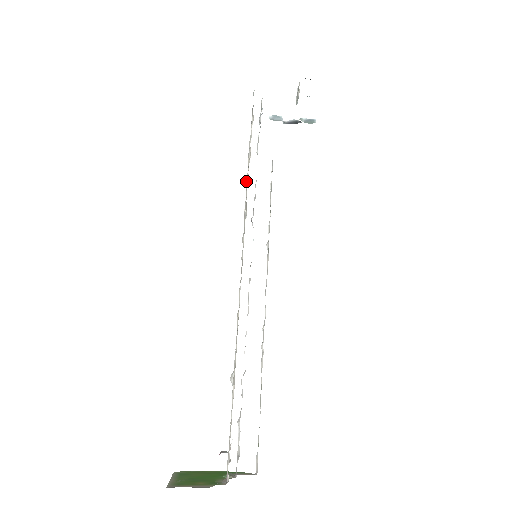
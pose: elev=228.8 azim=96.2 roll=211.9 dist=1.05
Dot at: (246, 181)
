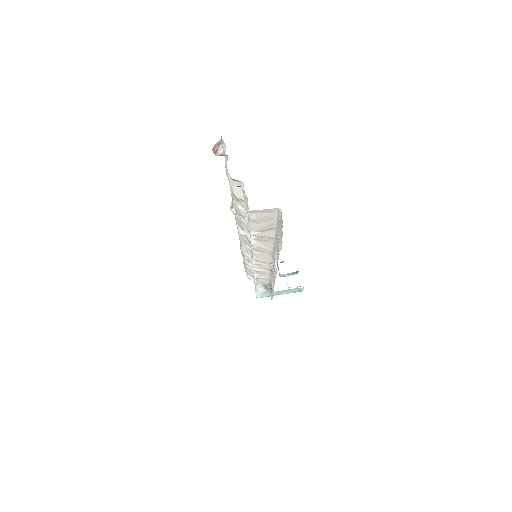
Dot at: occluded
